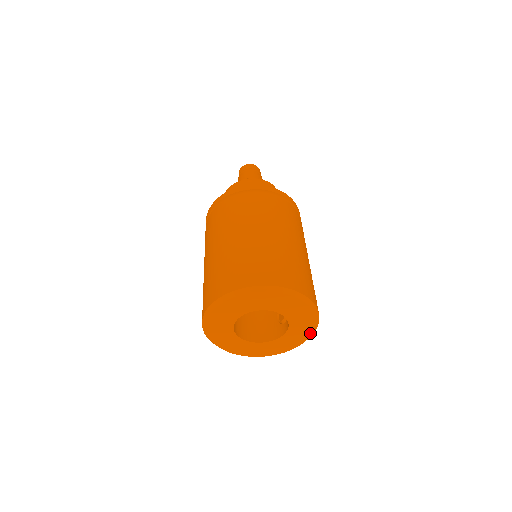
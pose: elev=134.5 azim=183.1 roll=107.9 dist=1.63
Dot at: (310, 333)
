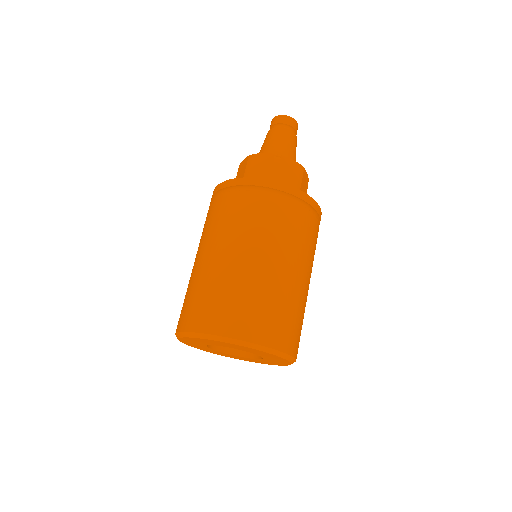
Dot at: (282, 365)
